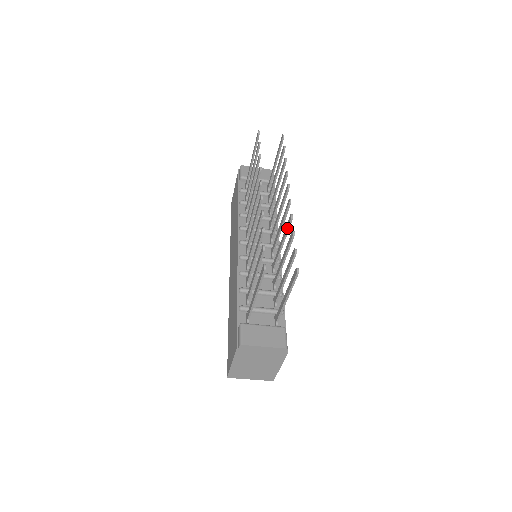
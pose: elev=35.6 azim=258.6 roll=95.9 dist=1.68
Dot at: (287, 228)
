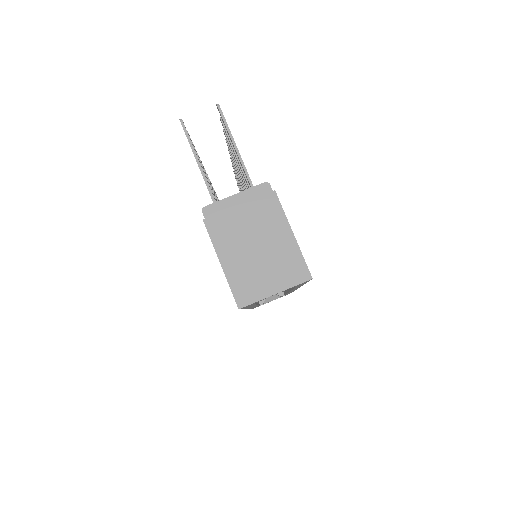
Dot at: (231, 154)
